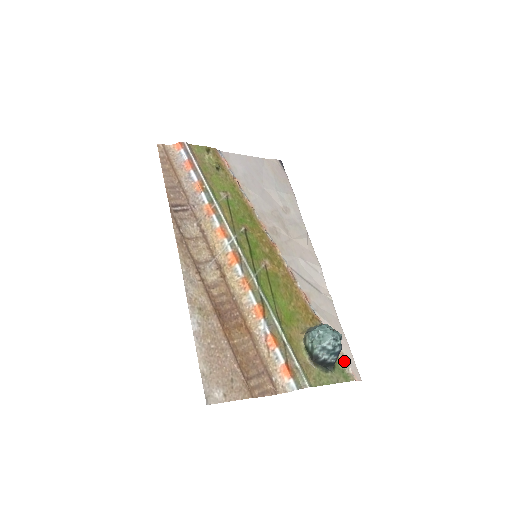
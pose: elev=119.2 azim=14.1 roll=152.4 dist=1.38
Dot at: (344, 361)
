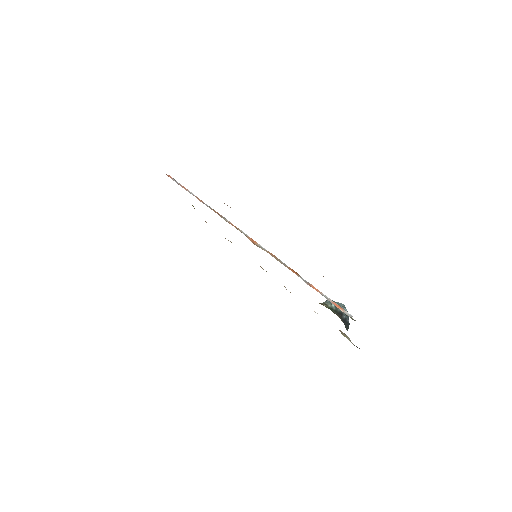
Dot at: (346, 336)
